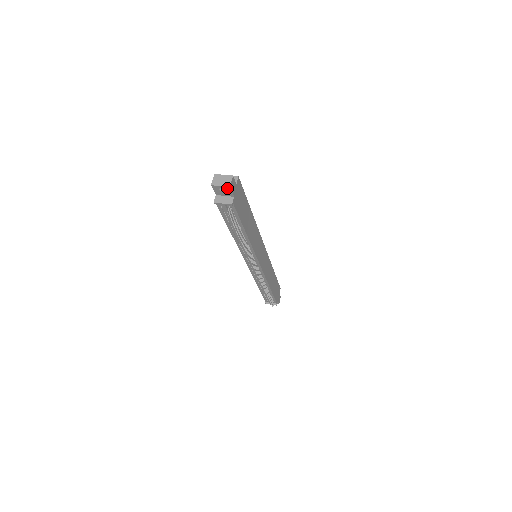
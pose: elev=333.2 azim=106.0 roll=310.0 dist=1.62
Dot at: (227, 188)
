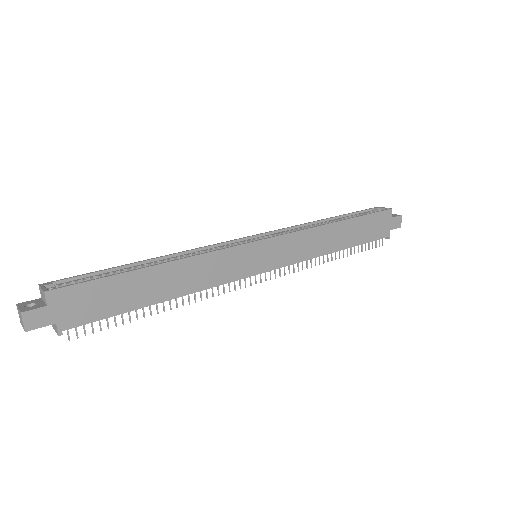
Dot at: (29, 328)
